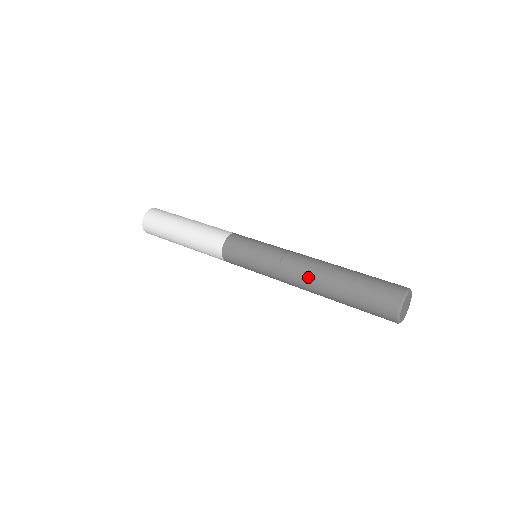
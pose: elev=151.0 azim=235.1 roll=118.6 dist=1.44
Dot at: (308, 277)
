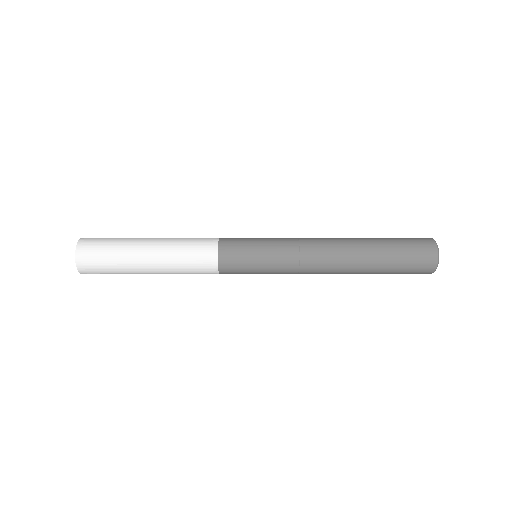
Dot at: (338, 260)
